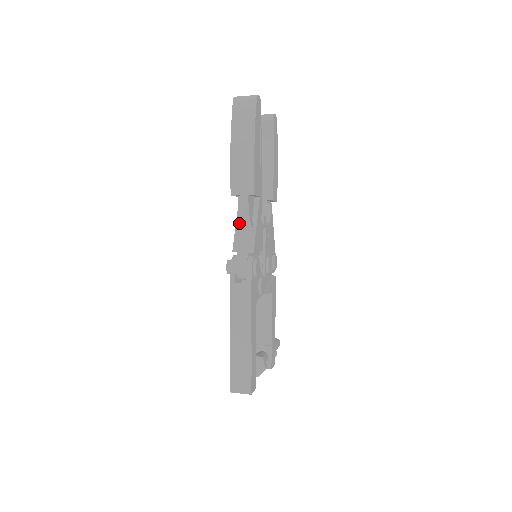
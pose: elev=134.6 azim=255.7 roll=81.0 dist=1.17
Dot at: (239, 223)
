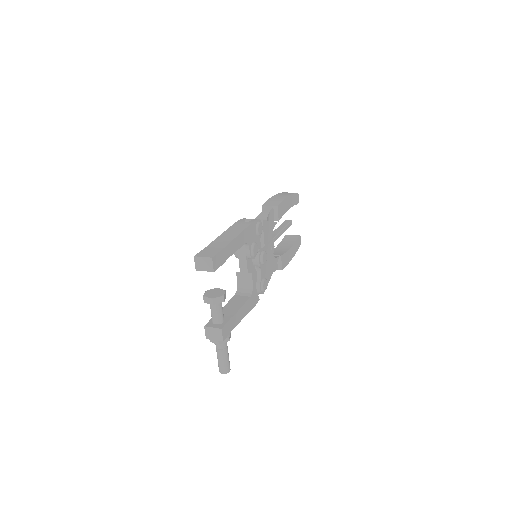
Dot at: (259, 215)
